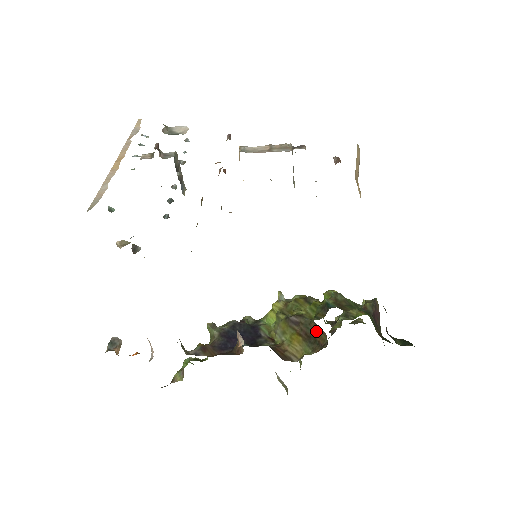
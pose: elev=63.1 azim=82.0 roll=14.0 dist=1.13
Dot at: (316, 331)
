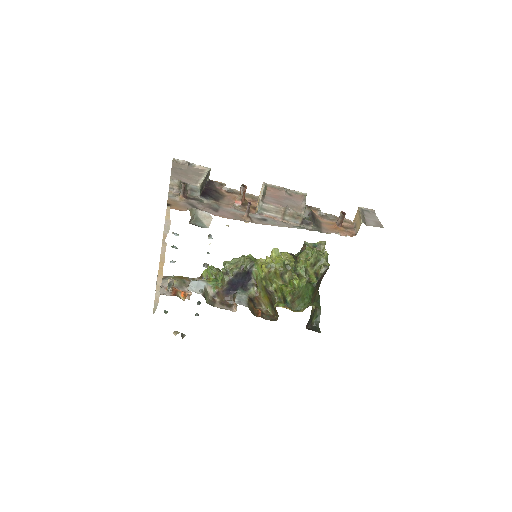
Dot at: occluded
